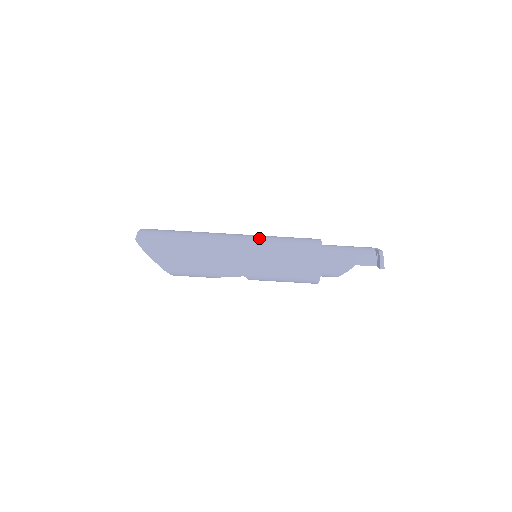
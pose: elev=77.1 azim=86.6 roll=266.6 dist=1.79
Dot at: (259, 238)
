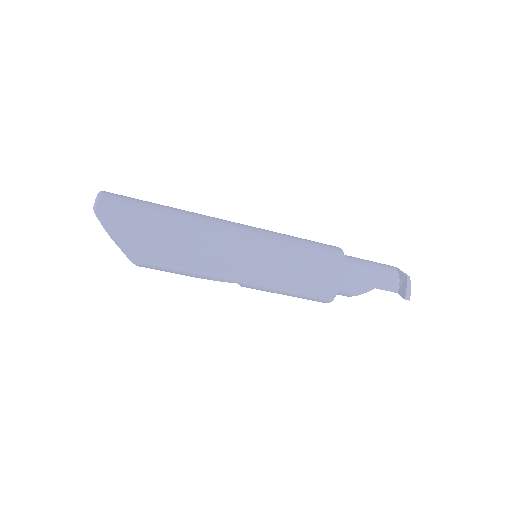
Dot at: (269, 236)
